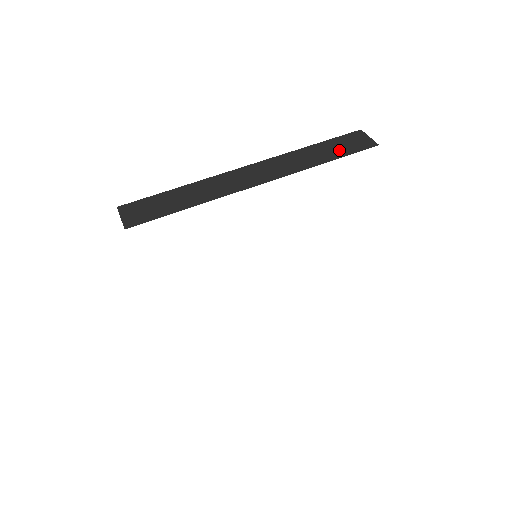
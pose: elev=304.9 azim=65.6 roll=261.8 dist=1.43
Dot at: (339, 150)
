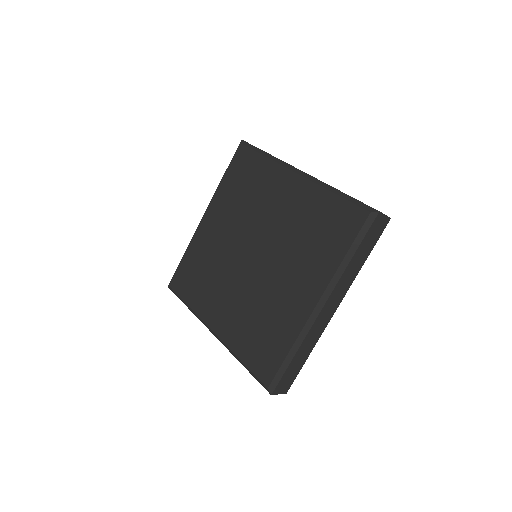
Dot at: (370, 245)
